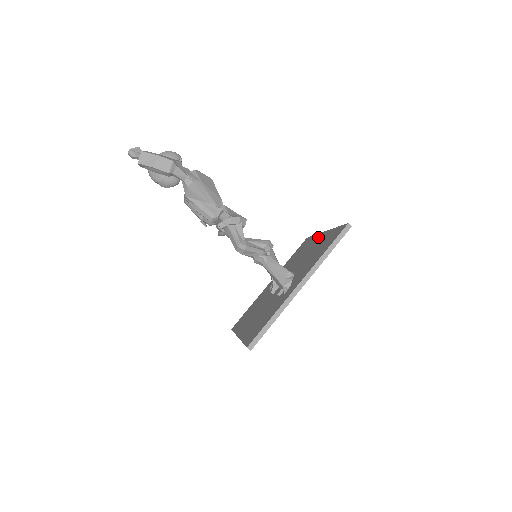
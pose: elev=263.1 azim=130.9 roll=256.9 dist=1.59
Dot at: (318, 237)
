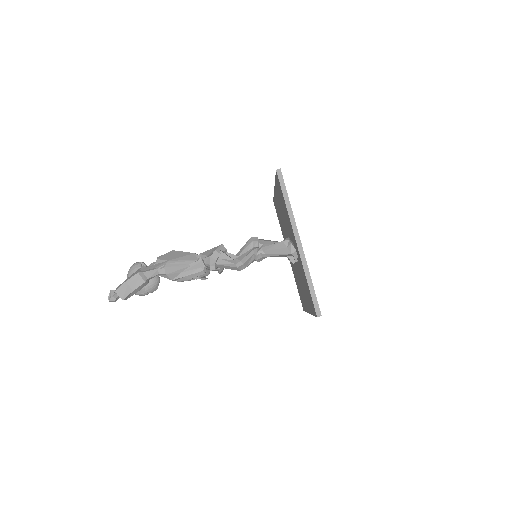
Dot at: occluded
